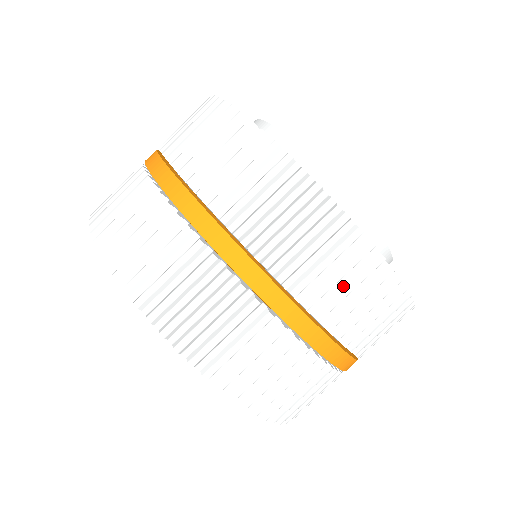
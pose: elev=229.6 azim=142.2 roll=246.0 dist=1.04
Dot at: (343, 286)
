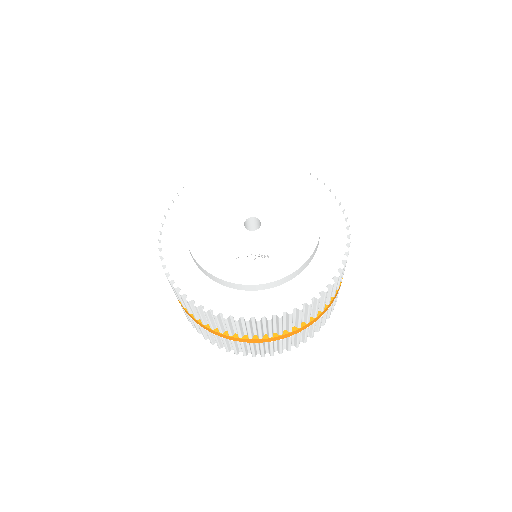
Dot at: (246, 328)
